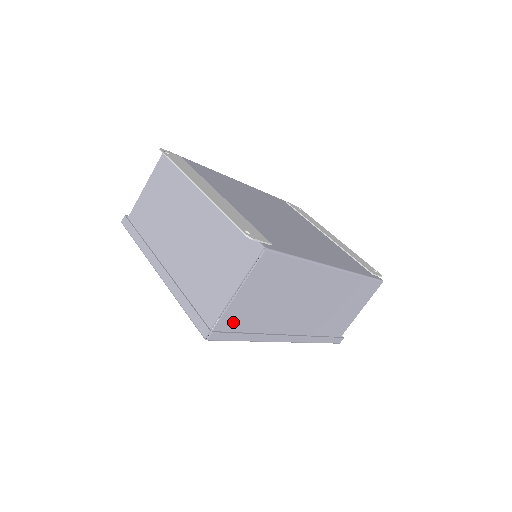
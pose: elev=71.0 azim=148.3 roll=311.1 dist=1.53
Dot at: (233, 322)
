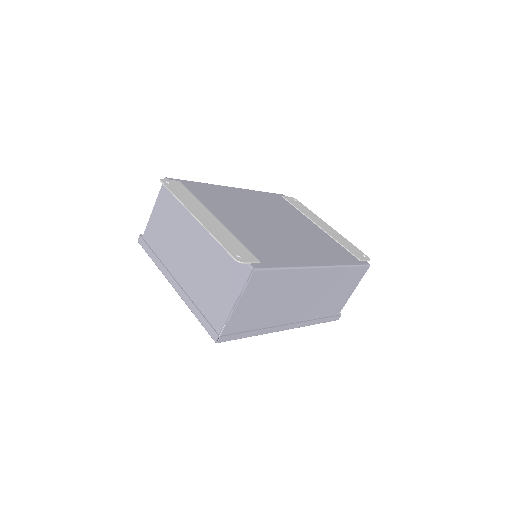
Dot at: (237, 325)
